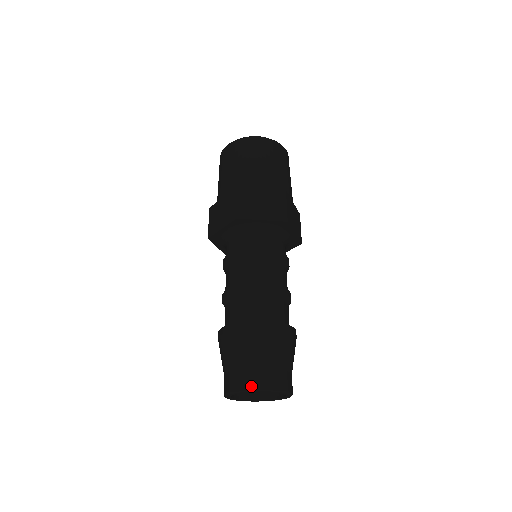
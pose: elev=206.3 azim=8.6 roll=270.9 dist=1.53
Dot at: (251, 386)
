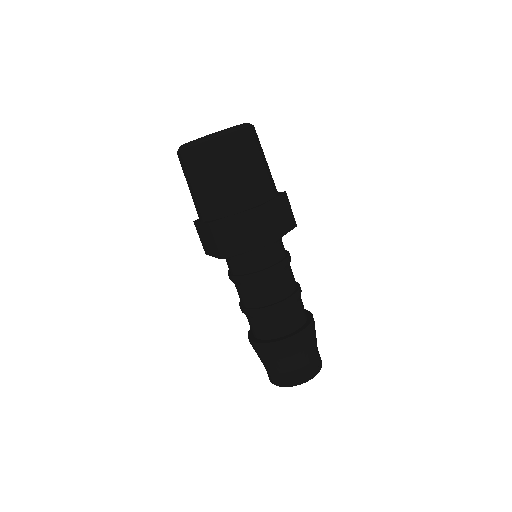
Dot at: (285, 385)
